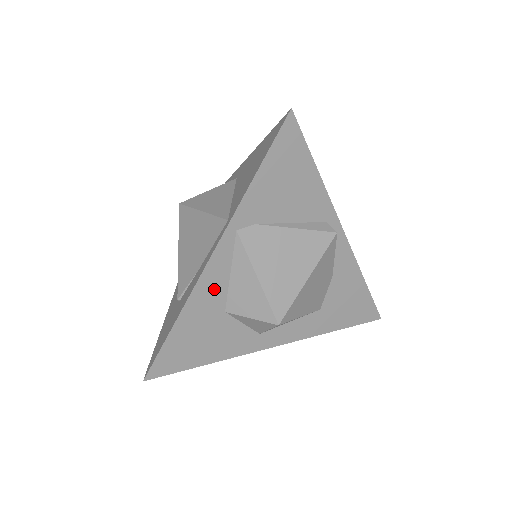
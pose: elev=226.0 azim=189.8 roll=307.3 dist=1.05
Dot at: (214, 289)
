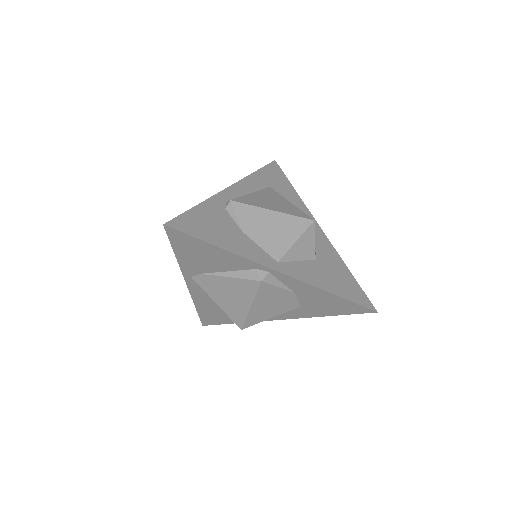
Dot at: (205, 298)
